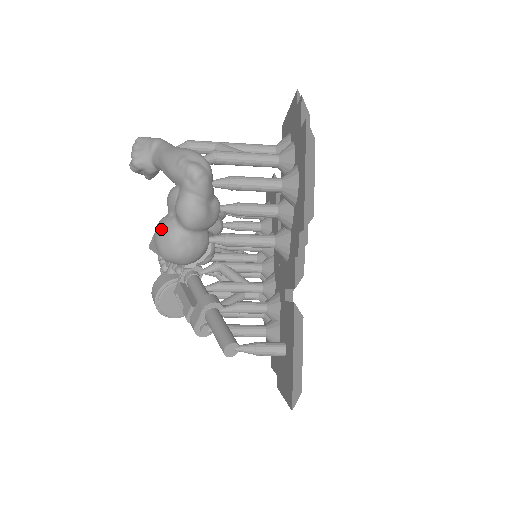
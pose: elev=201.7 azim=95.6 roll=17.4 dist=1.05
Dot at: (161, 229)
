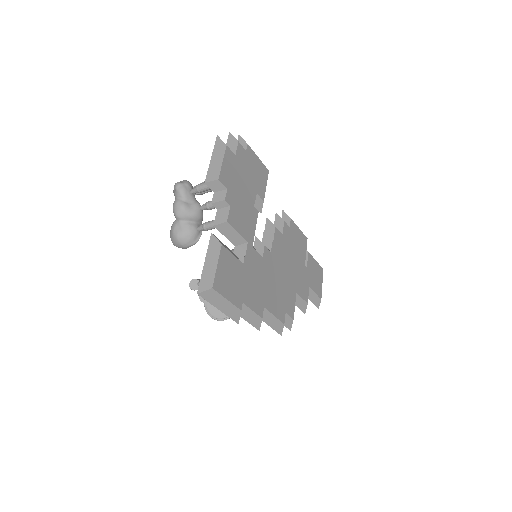
Dot at: occluded
